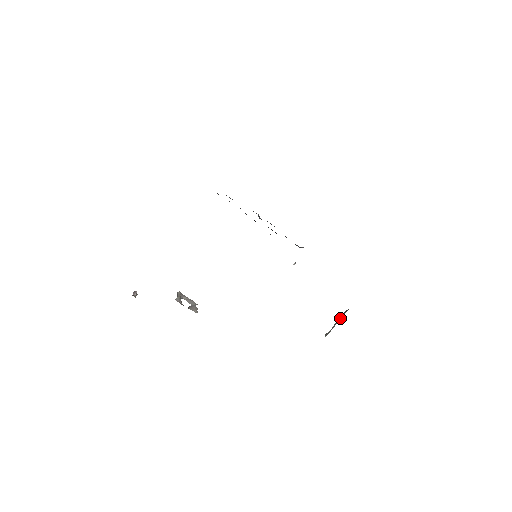
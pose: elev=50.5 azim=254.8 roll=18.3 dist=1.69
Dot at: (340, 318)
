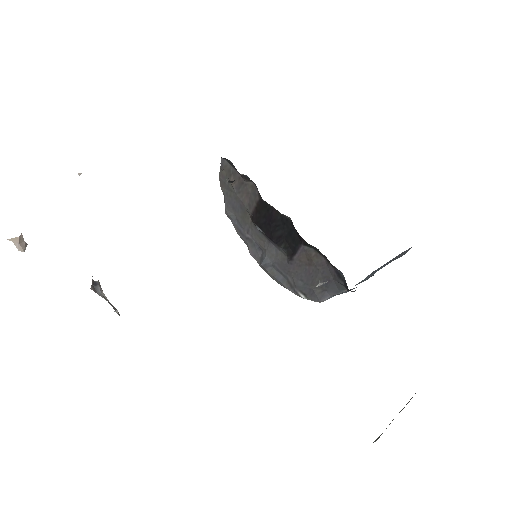
Dot at: occluded
